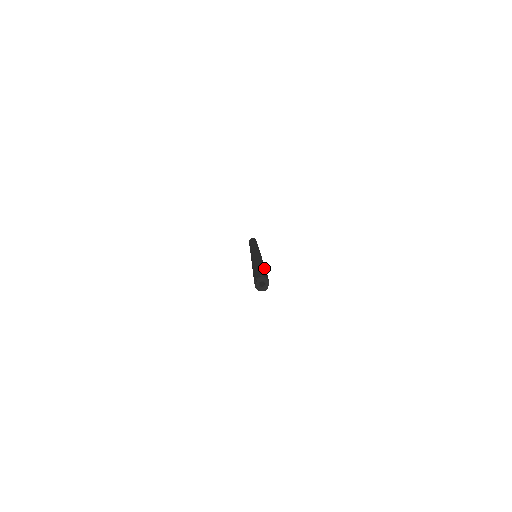
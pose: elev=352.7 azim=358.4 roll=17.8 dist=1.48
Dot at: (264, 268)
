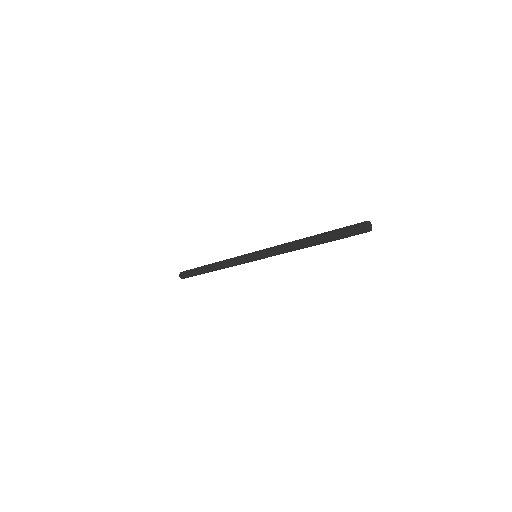
Dot at: occluded
